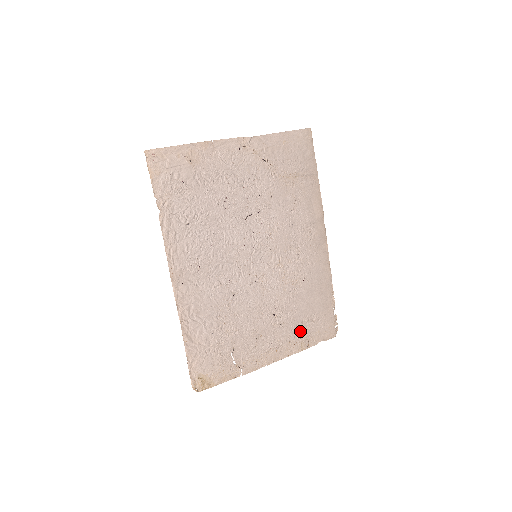
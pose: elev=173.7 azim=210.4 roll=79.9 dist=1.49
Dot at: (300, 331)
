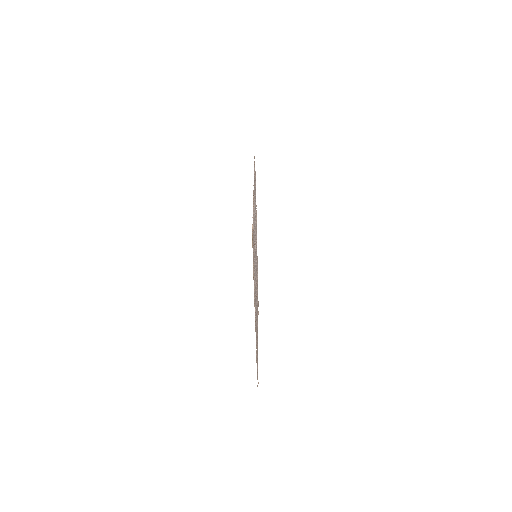
Dot at: (256, 338)
